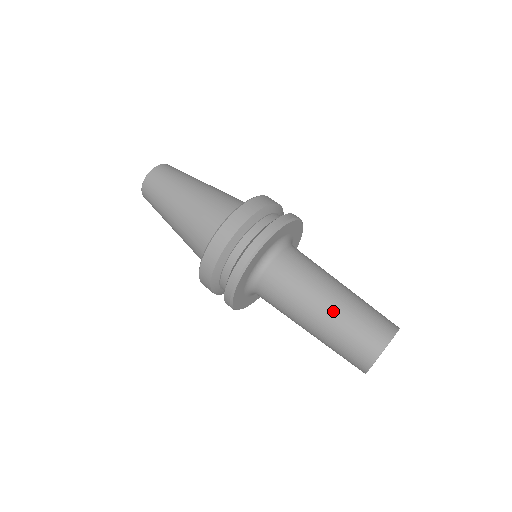
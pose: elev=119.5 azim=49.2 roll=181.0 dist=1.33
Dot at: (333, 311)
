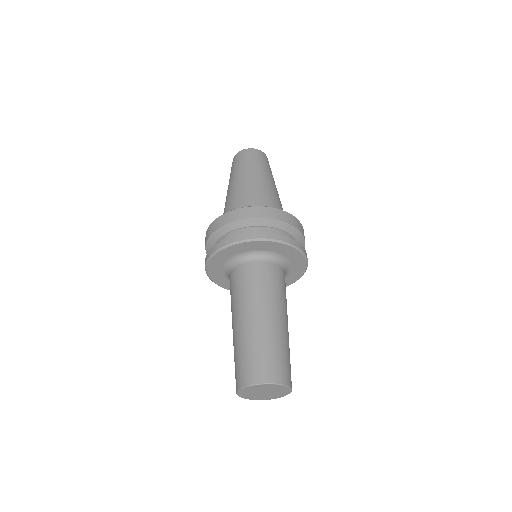
Dot at: (252, 328)
